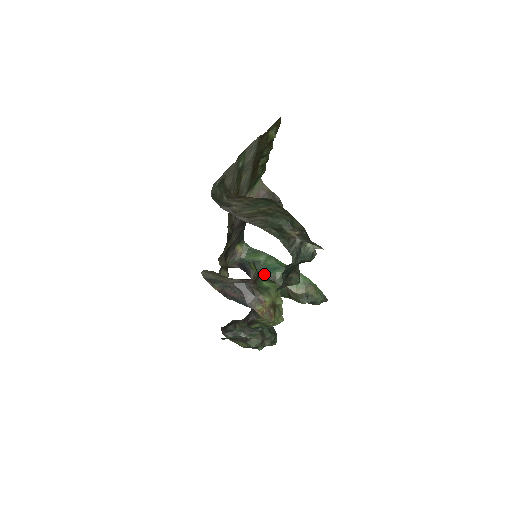
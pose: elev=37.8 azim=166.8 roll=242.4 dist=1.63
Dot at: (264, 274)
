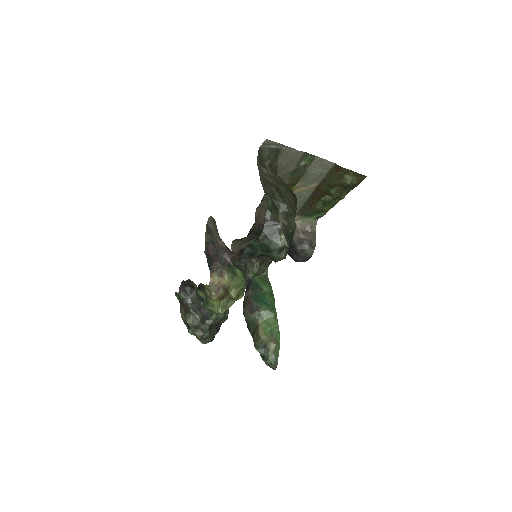
Dot at: (255, 299)
